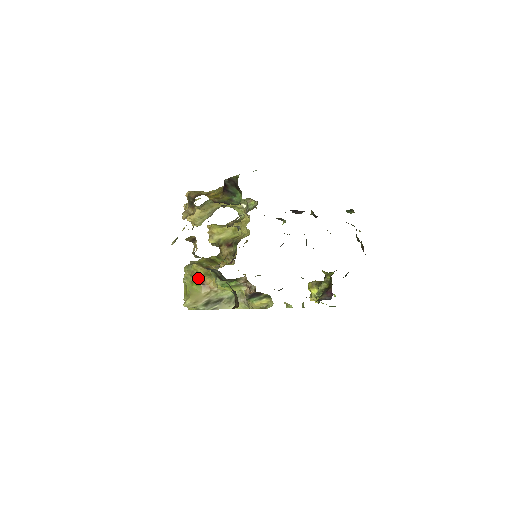
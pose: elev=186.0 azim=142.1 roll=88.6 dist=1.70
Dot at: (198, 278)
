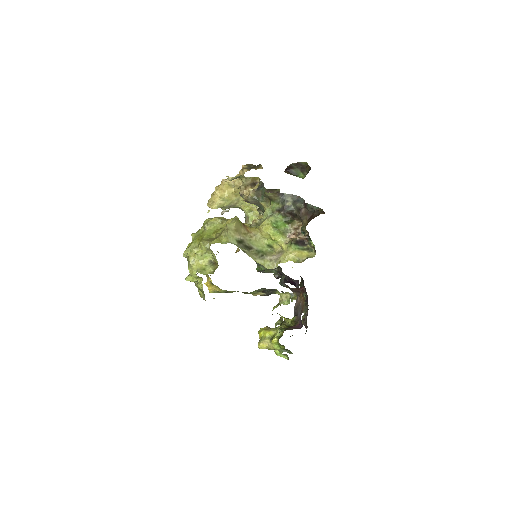
Dot at: occluded
